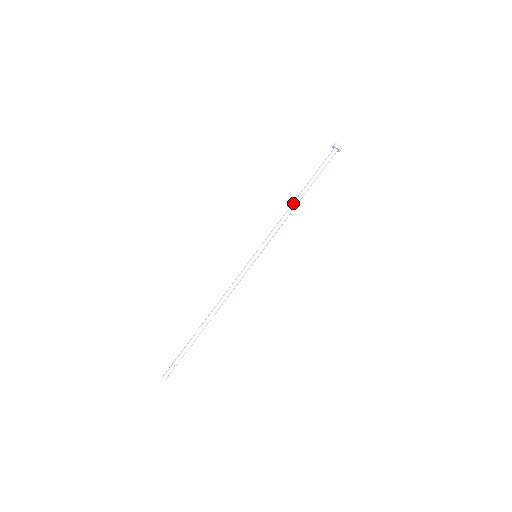
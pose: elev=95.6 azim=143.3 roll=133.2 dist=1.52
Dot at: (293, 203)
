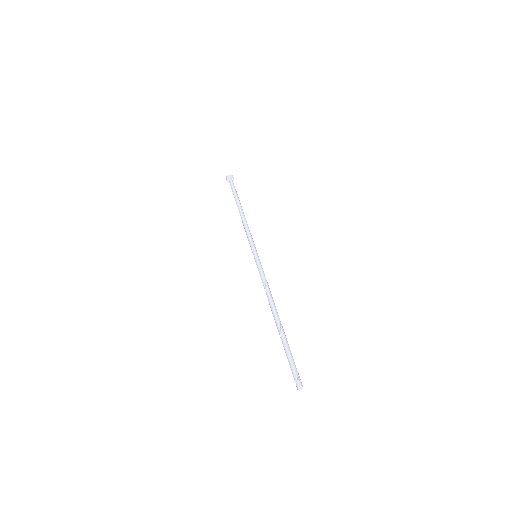
Dot at: (242, 214)
